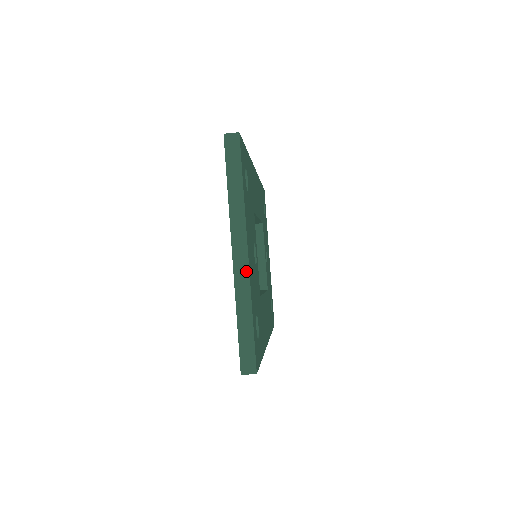
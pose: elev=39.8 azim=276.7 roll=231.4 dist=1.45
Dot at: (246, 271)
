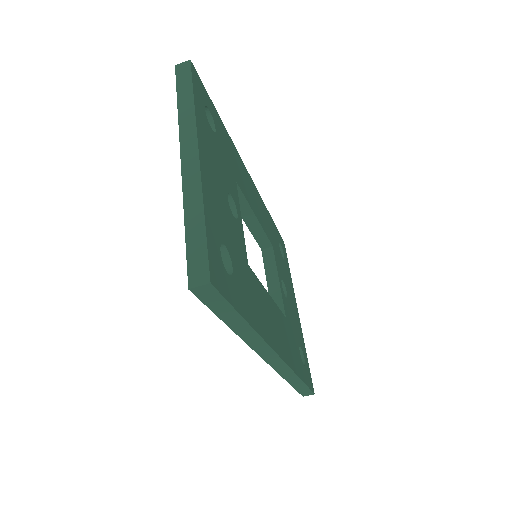
Dot at: (196, 170)
